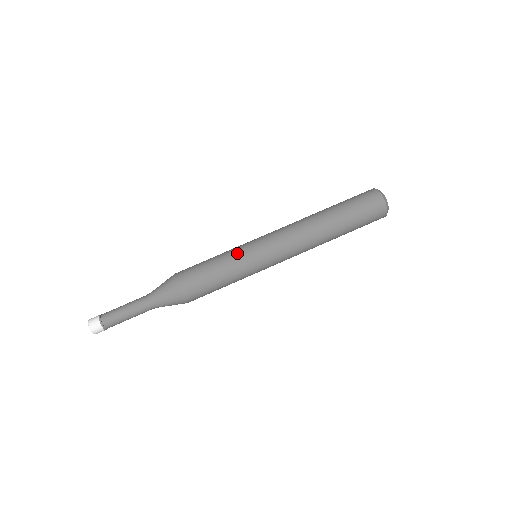
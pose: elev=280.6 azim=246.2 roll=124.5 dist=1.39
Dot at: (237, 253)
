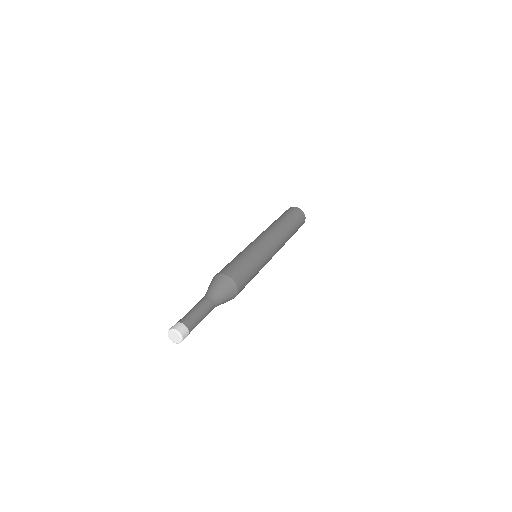
Dot at: (255, 252)
